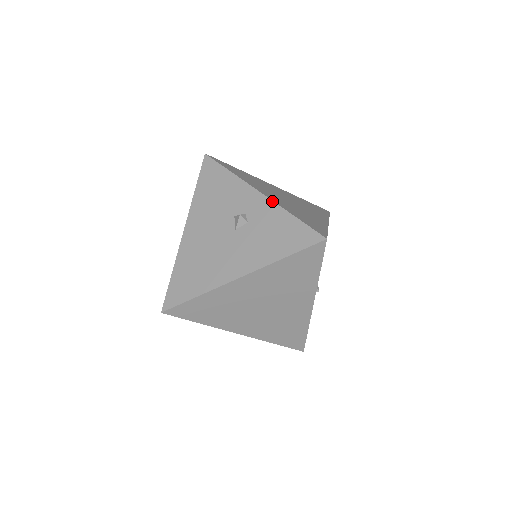
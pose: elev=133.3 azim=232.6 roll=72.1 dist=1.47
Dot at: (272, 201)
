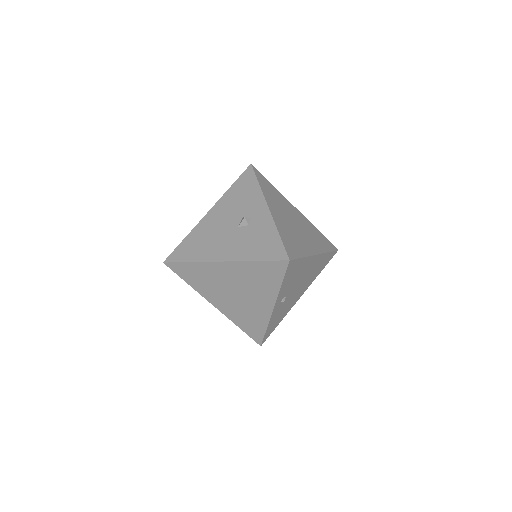
Dot at: (272, 217)
